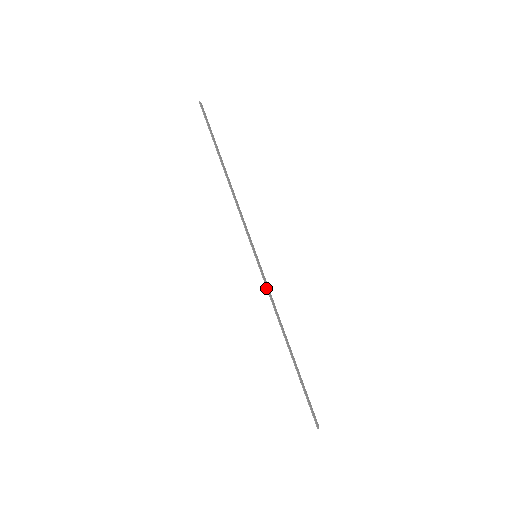
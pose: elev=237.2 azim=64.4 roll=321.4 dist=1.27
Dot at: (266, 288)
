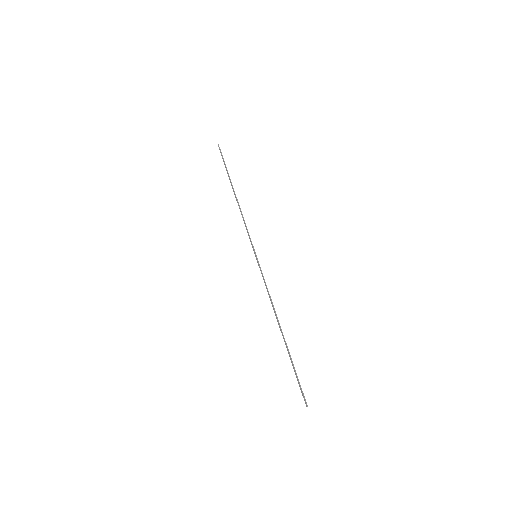
Dot at: (264, 280)
